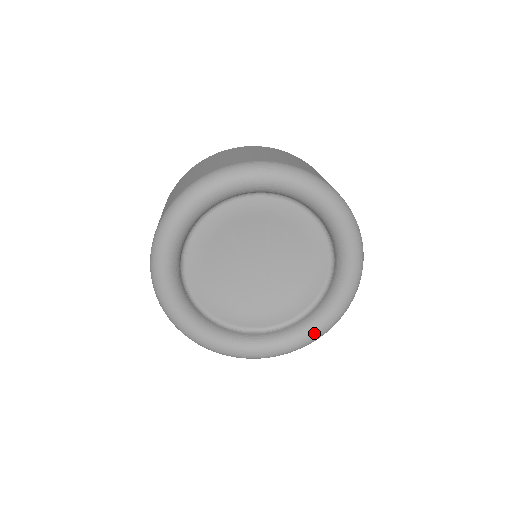
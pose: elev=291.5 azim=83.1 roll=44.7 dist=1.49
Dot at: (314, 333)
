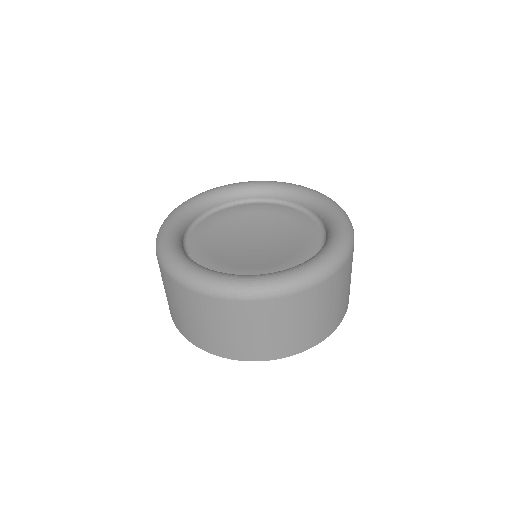
Dot at: (339, 236)
